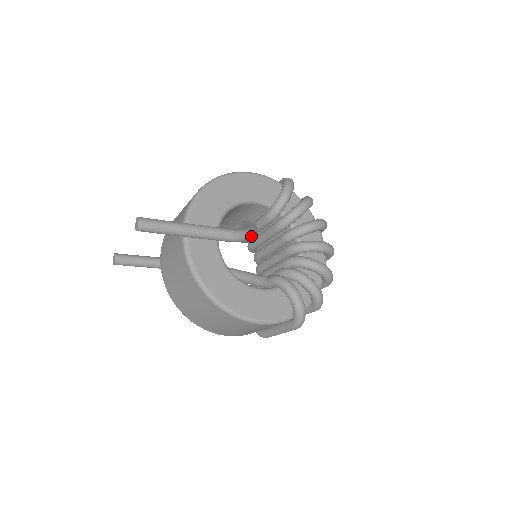
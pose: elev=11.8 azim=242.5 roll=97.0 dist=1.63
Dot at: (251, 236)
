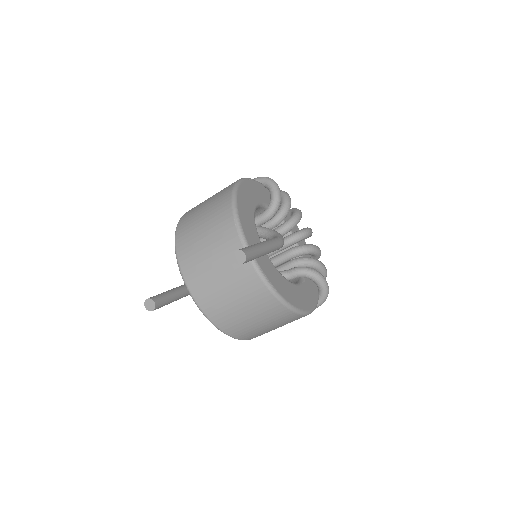
Dot at: occluded
